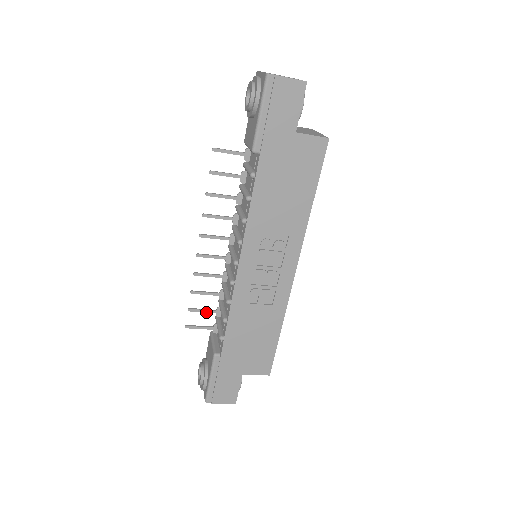
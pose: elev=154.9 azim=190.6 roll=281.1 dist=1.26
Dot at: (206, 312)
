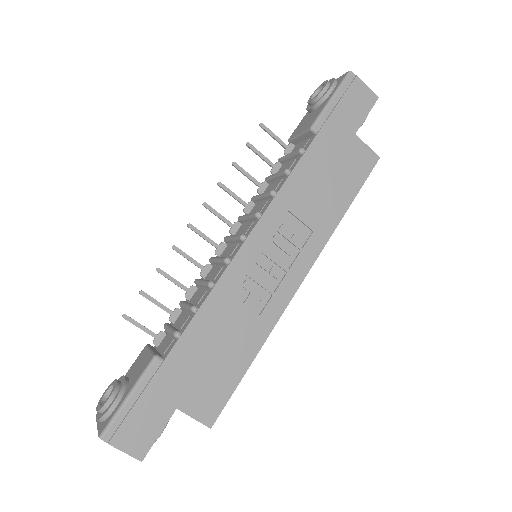
Dot at: (160, 307)
